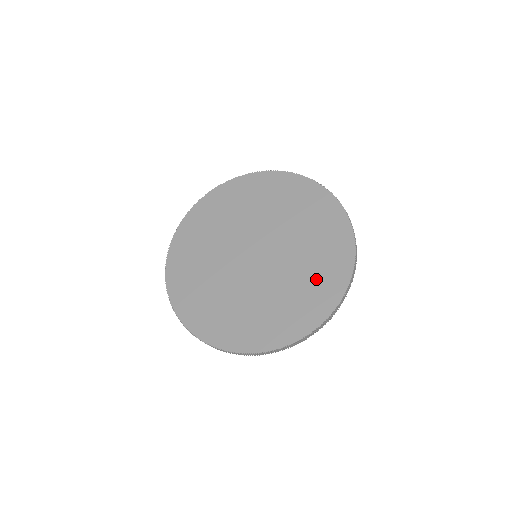
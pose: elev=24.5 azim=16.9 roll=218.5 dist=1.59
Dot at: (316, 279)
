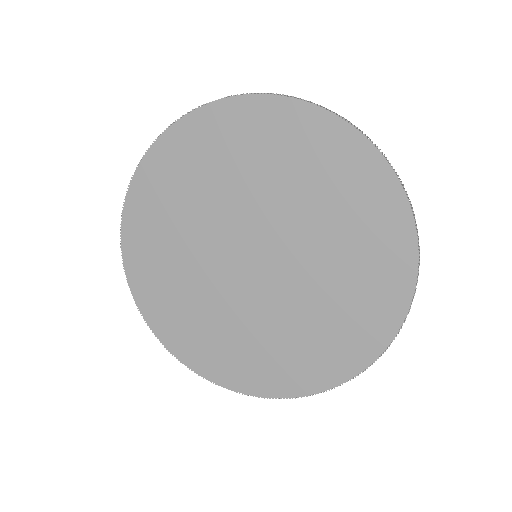
Dot at: (278, 357)
